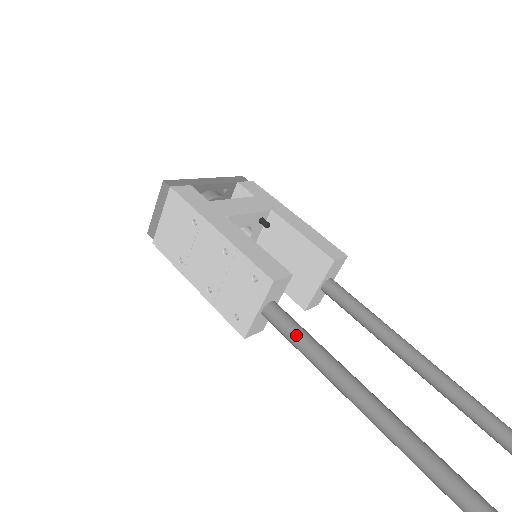
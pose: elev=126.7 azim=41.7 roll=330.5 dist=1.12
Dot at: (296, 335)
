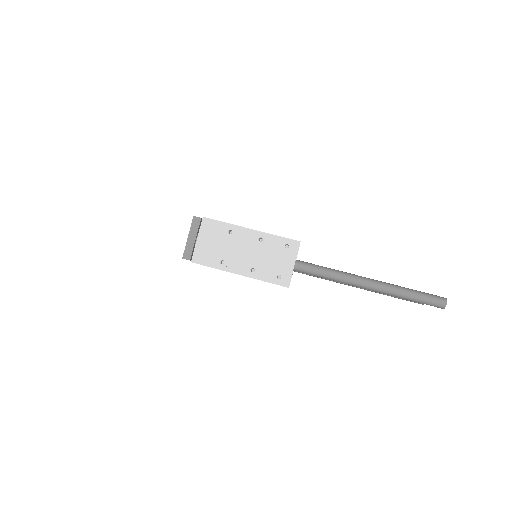
Dot at: (321, 268)
